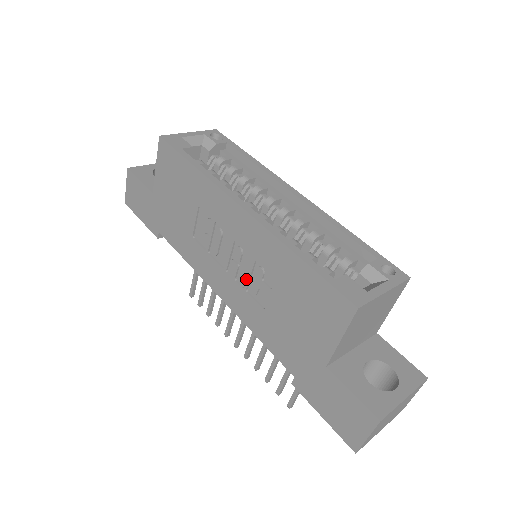
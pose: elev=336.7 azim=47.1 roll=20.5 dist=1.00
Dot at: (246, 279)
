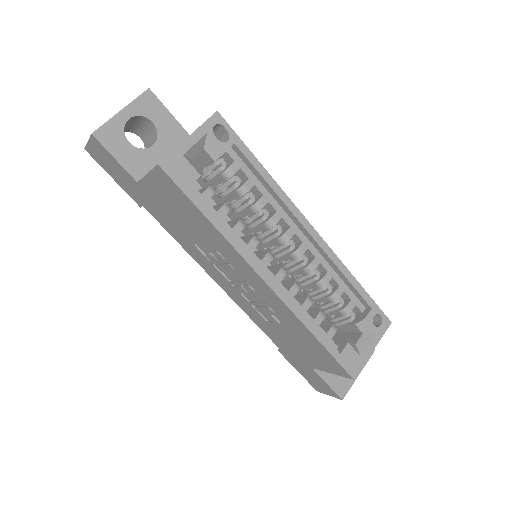
Dot at: (254, 303)
